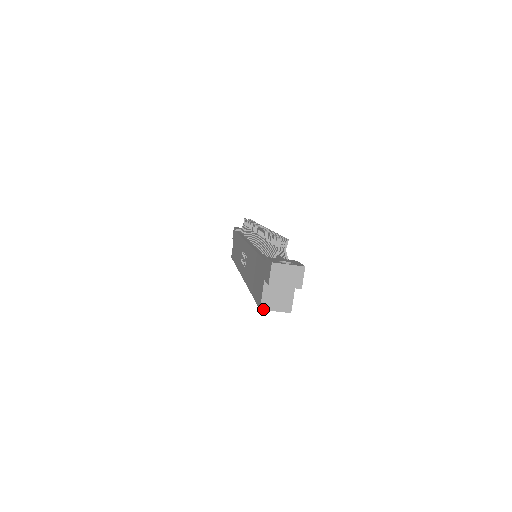
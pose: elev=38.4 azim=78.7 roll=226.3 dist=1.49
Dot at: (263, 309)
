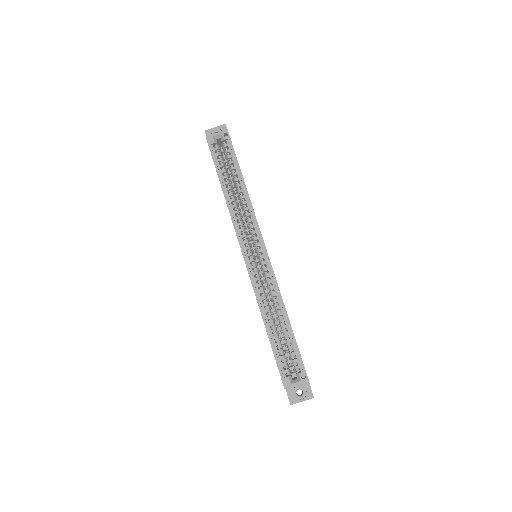
Dot at: (208, 136)
